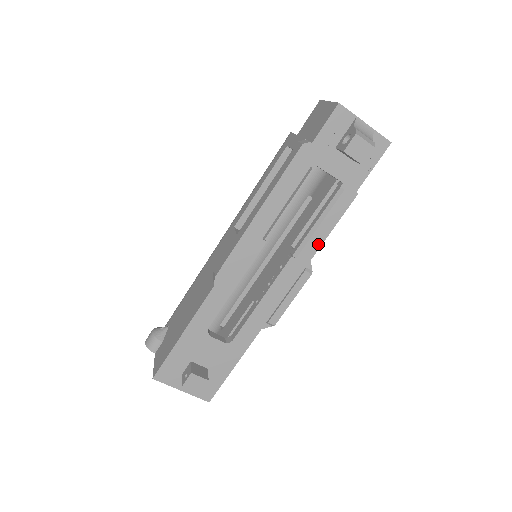
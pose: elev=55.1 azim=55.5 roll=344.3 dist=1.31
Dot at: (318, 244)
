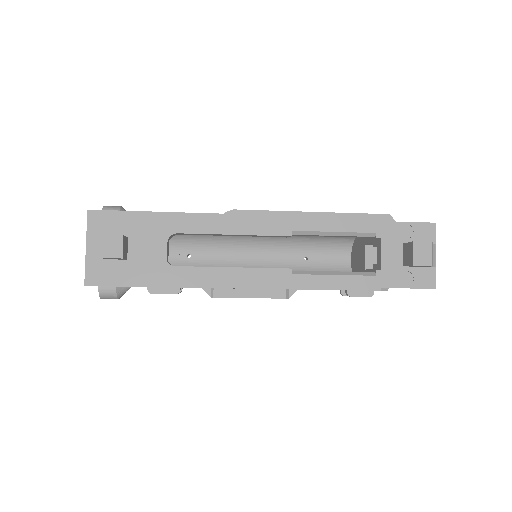
Dot at: (317, 286)
